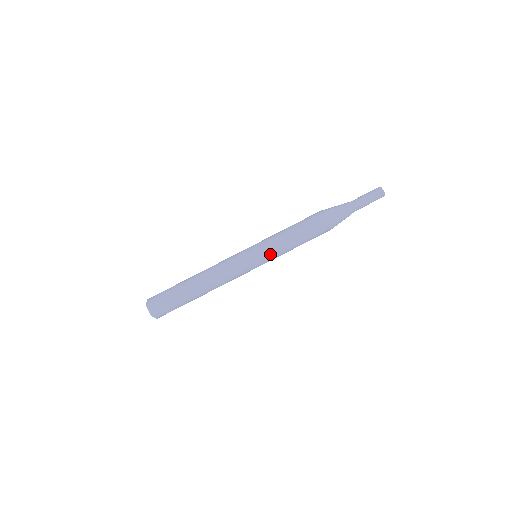
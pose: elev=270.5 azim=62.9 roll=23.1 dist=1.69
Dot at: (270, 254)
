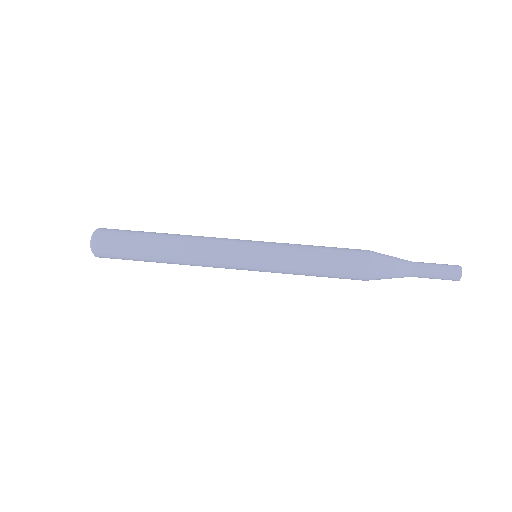
Dot at: (273, 267)
